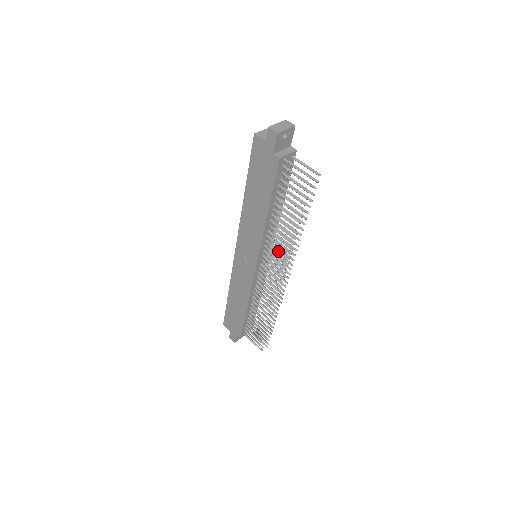
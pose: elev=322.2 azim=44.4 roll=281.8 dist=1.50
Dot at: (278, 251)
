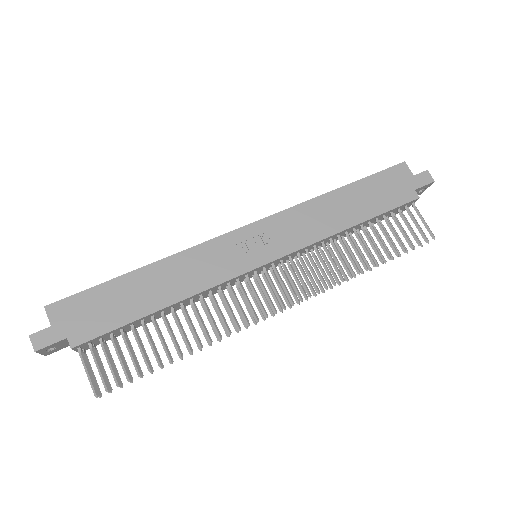
Dot at: occluded
